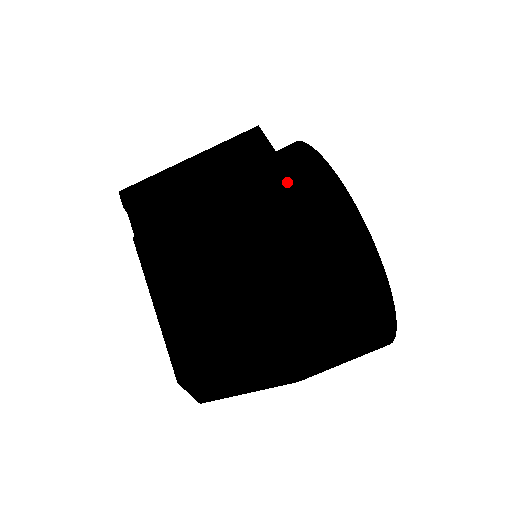
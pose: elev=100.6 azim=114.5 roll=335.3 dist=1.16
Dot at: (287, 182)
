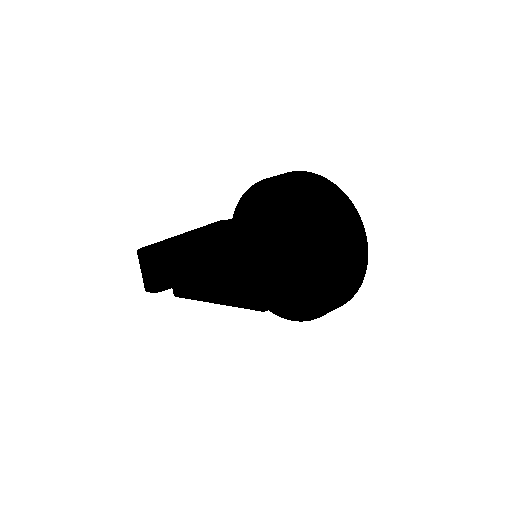
Dot at: (274, 176)
